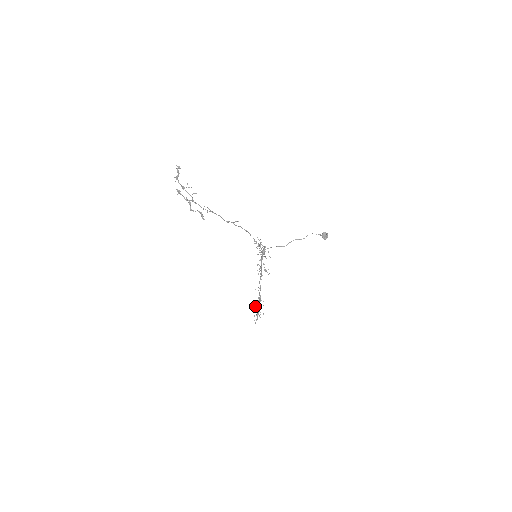
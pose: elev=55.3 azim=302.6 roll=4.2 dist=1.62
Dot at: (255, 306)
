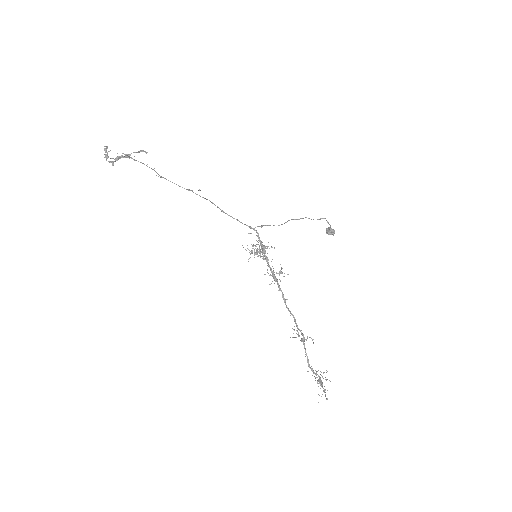
Dot at: occluded
